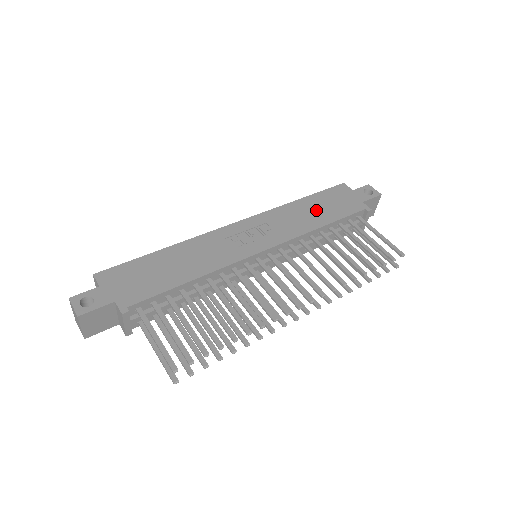
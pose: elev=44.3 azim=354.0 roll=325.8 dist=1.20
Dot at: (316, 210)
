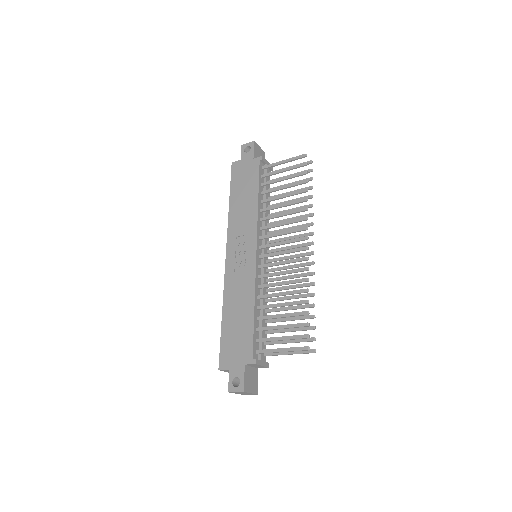
Dot at: (243, 196)
